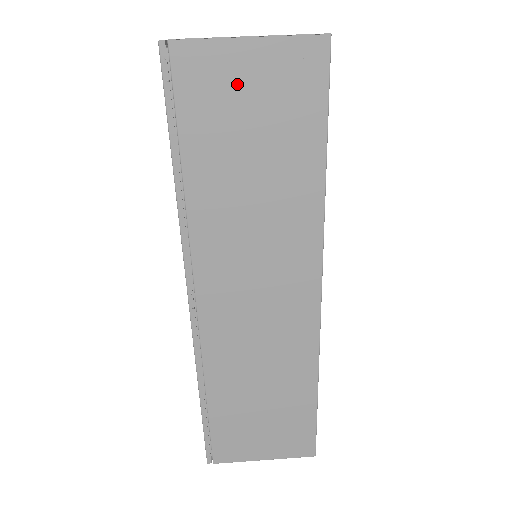
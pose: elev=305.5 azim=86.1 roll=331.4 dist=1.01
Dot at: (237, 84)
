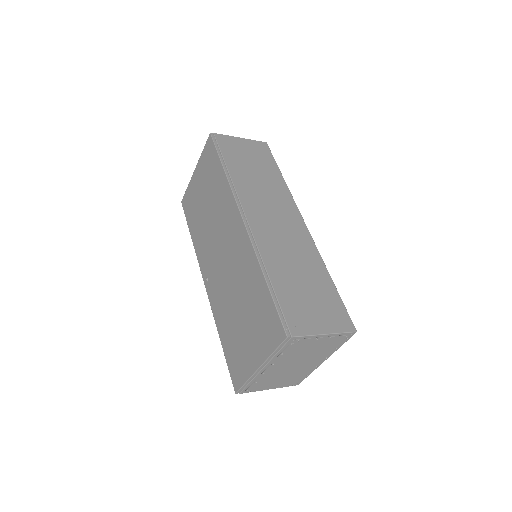
Dot at: (240, 147)
